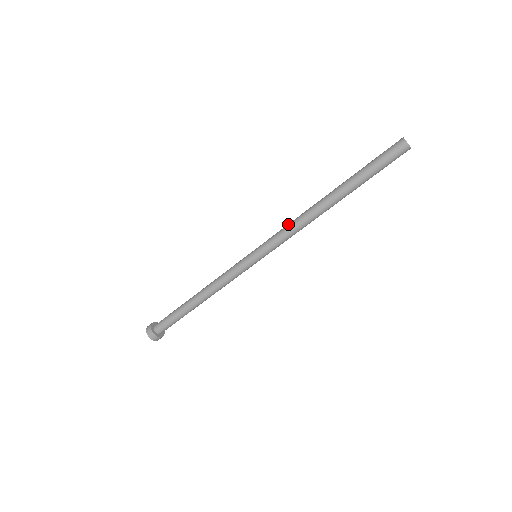
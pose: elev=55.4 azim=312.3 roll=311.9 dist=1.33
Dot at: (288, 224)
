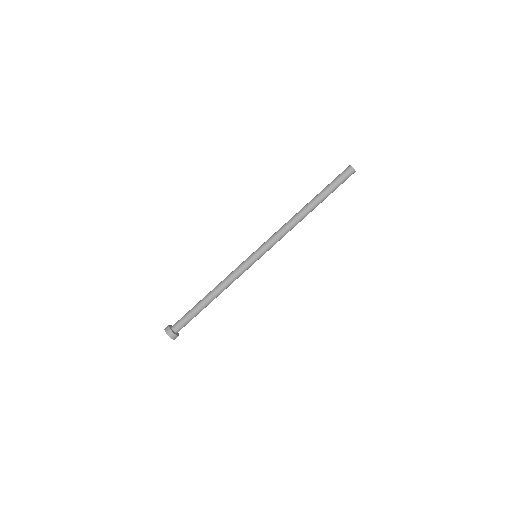
Dot at: occluded
